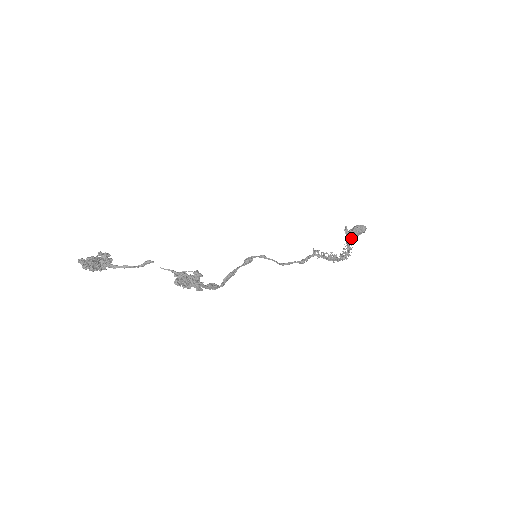
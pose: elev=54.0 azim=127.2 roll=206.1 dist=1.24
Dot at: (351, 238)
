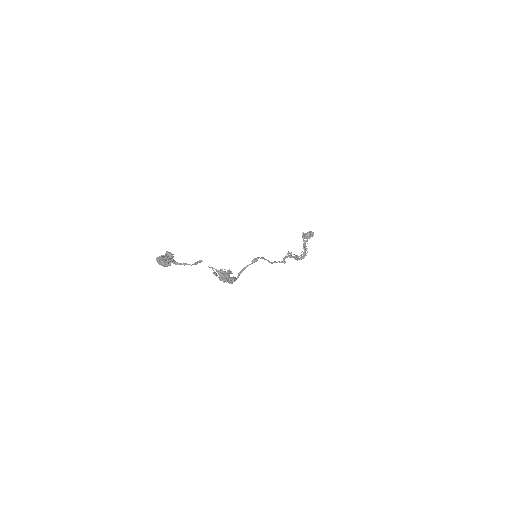
Dot at: (307, 243)
